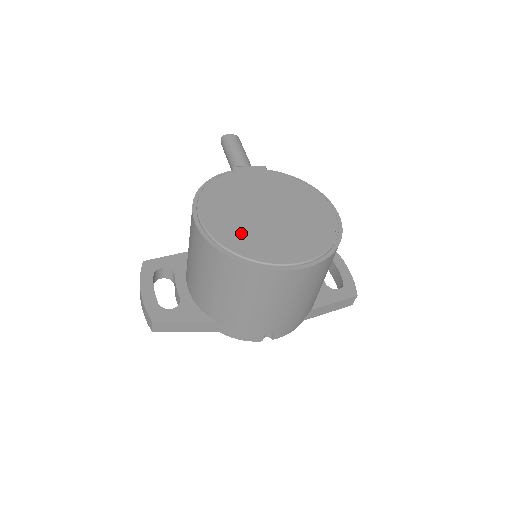
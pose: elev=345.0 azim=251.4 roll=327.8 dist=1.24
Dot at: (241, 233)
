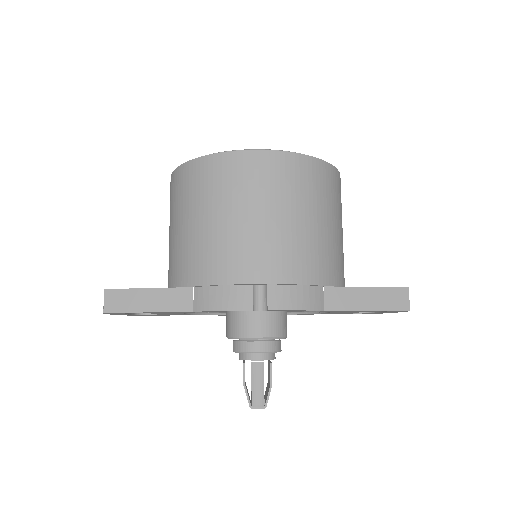
Dot at: occluded
